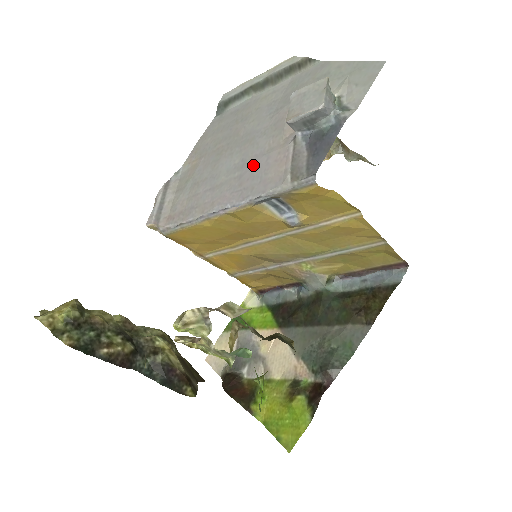
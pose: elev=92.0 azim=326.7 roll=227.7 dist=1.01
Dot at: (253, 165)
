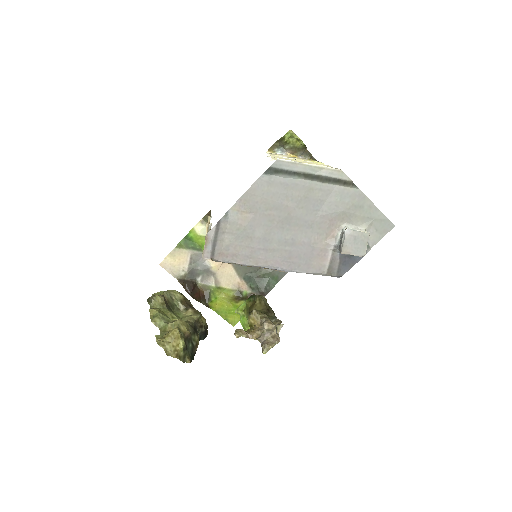
Dot at: (301, 249)
